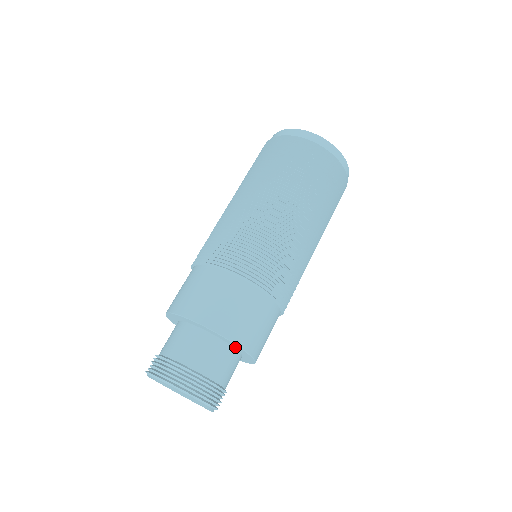
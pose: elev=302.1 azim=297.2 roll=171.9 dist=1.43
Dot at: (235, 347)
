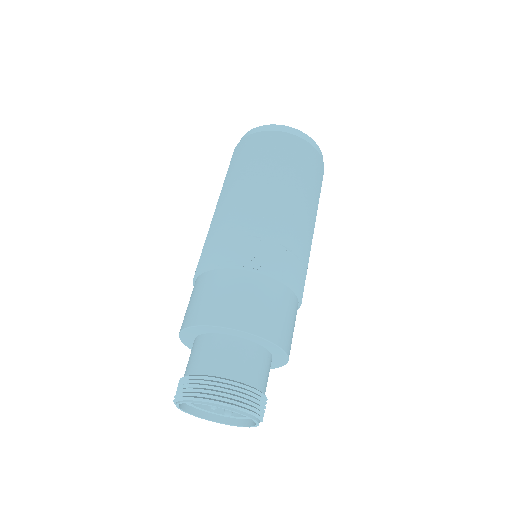
Dot at: (263, 344)
